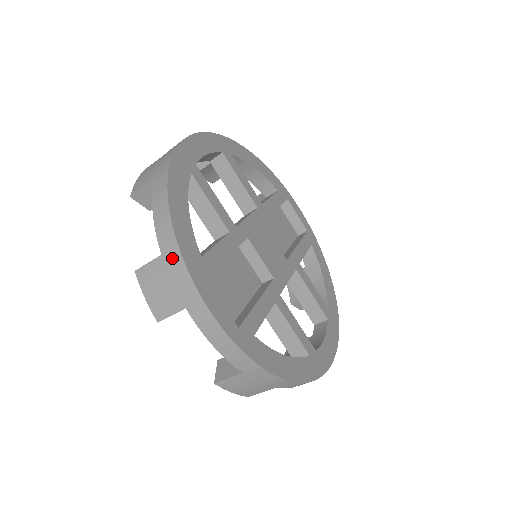
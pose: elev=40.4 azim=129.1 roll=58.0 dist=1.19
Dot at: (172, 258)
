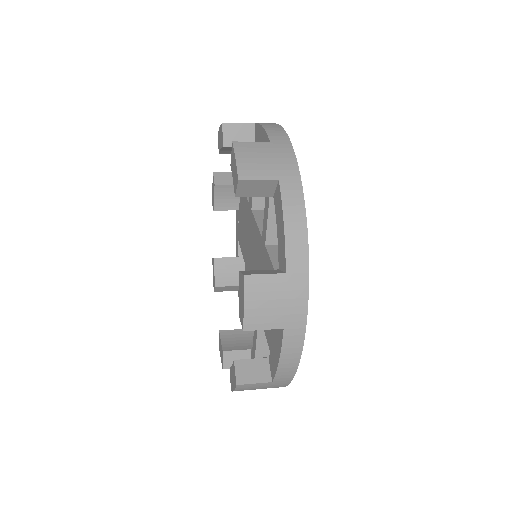
Dot at: (297, 282)
